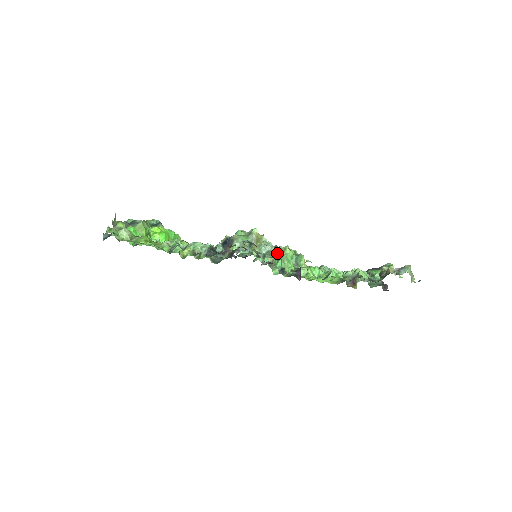
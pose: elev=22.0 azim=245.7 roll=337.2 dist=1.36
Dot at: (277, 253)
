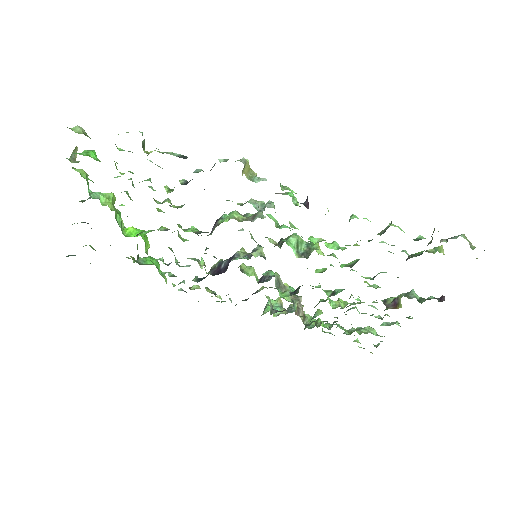
Dot at: (282, 241)
